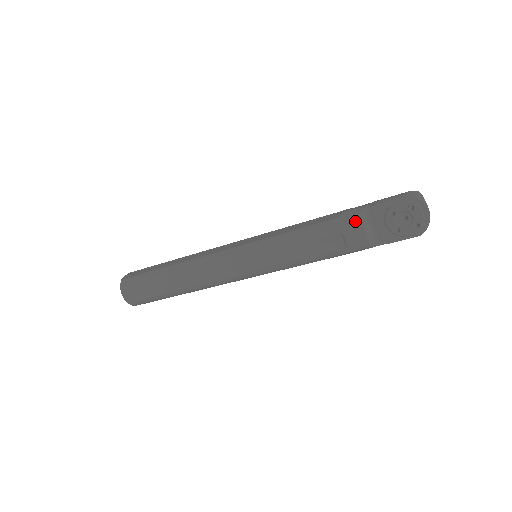
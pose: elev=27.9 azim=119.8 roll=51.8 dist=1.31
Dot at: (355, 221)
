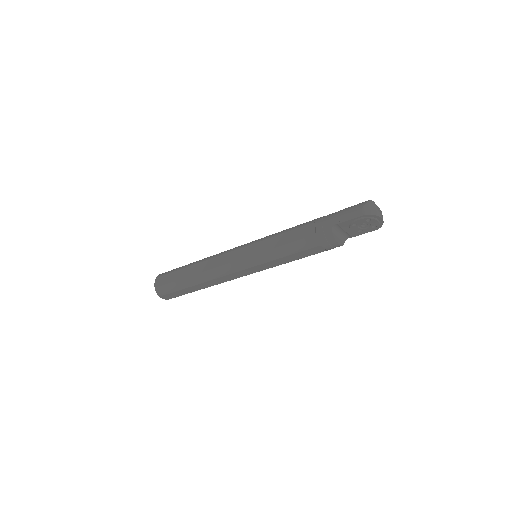
Dot at: (329, 237)
